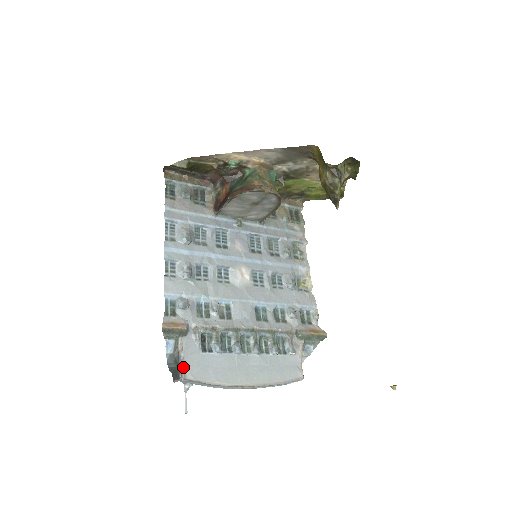
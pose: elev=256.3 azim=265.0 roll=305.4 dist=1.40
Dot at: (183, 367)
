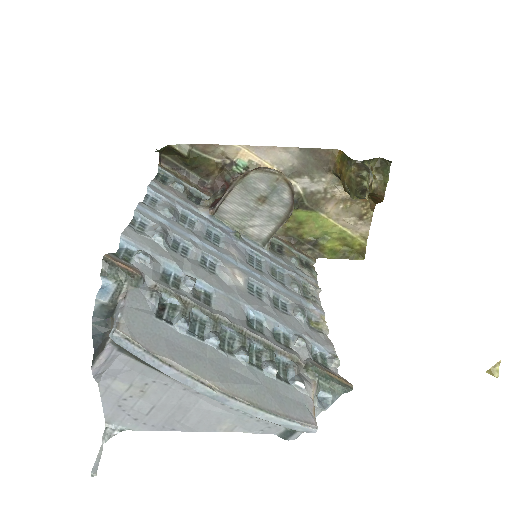
Dot at: (118, 316)
